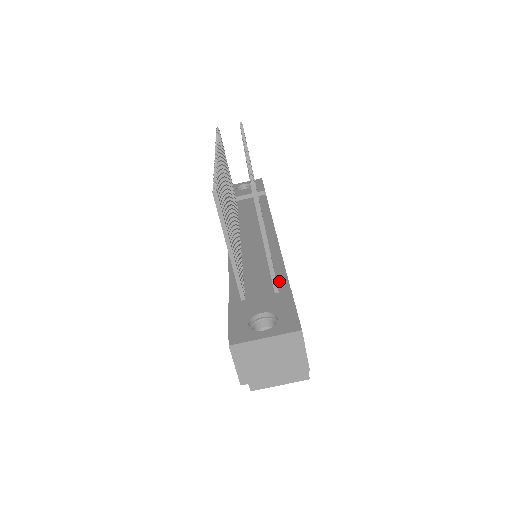
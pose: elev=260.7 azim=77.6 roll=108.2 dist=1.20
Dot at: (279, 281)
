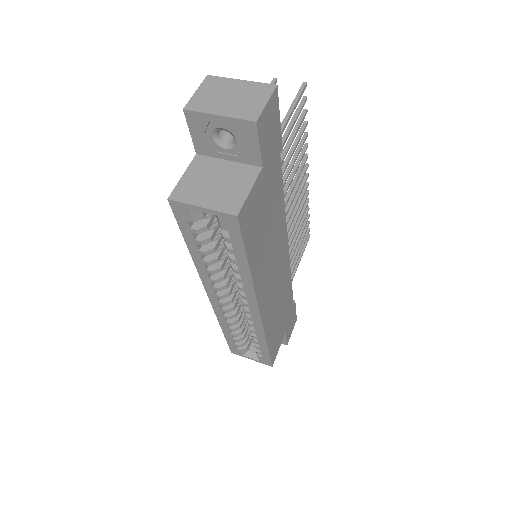
Dot at: occluded
